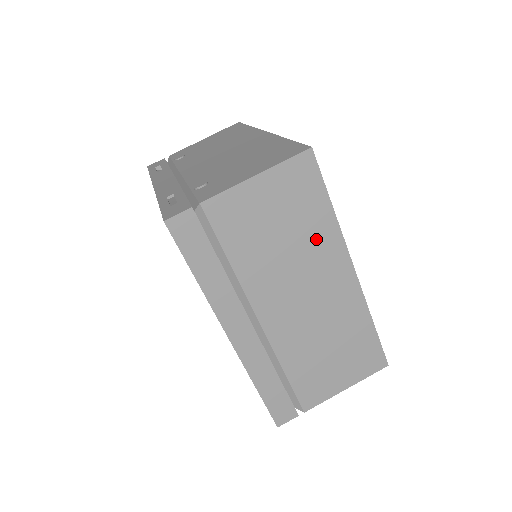
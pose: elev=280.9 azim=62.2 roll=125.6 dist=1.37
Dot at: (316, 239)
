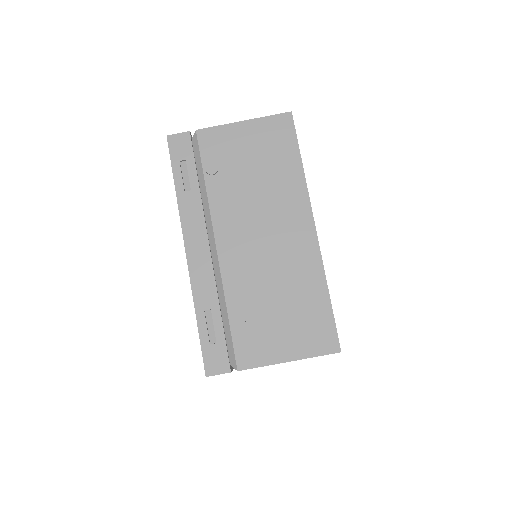
Dot at: occluded
